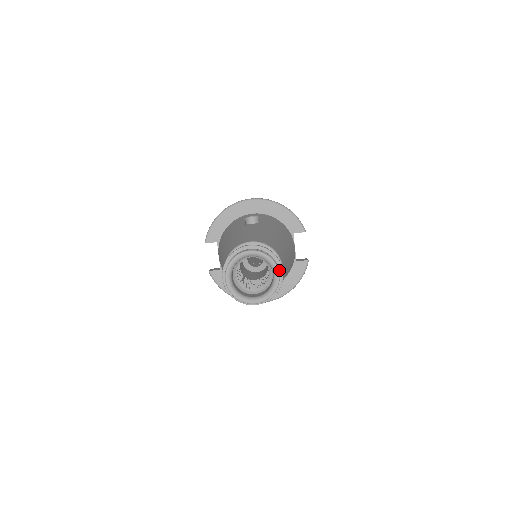
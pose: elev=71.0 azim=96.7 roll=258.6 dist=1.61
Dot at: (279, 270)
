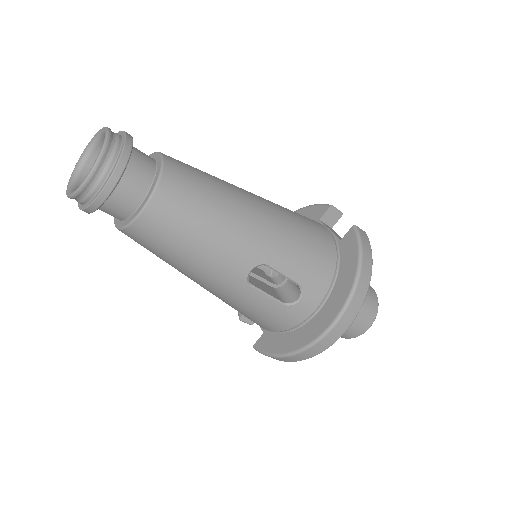
Dot at: (122, 136)
